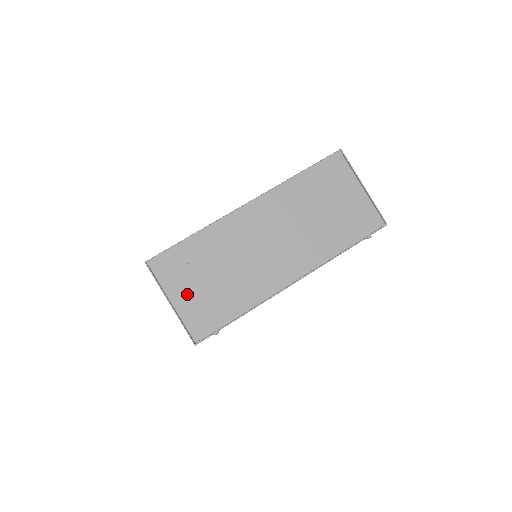
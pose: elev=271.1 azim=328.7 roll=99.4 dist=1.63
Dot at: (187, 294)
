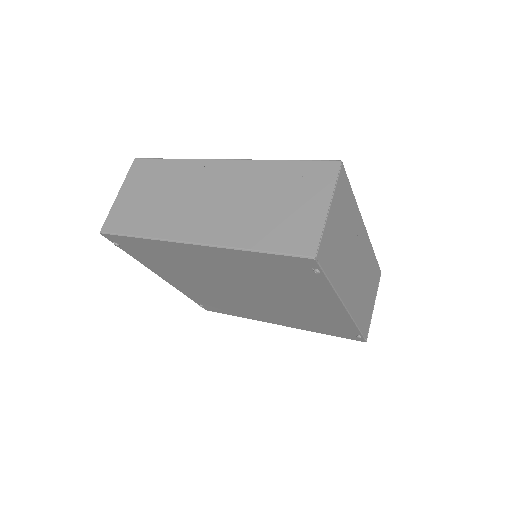
Dot at: (334, 220)
